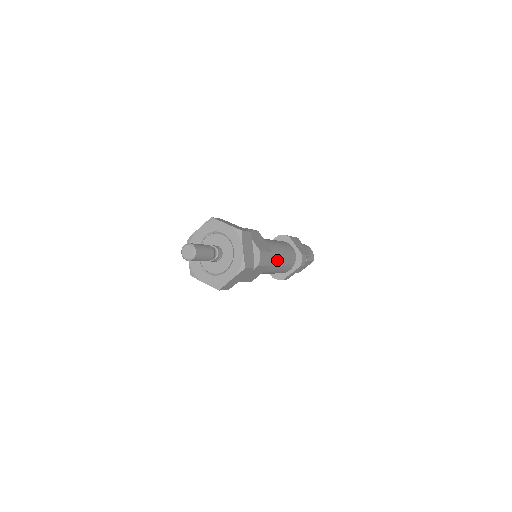
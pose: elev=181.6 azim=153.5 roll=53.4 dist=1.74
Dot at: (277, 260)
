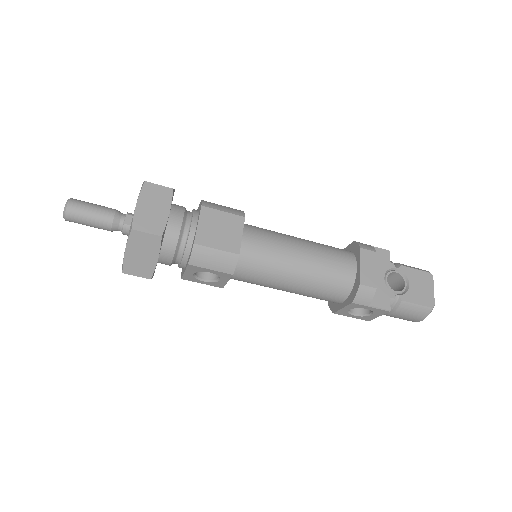
Dot at: (284, 237)
